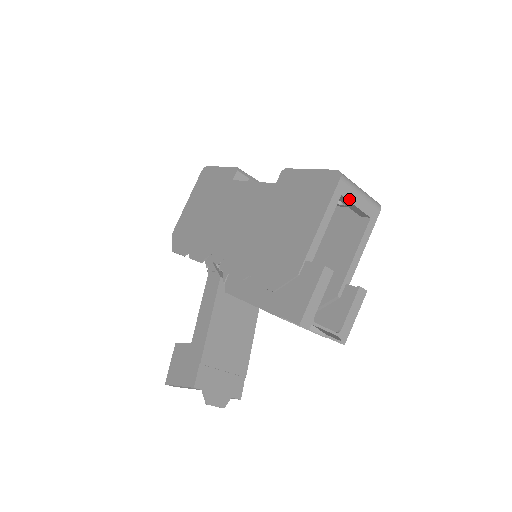
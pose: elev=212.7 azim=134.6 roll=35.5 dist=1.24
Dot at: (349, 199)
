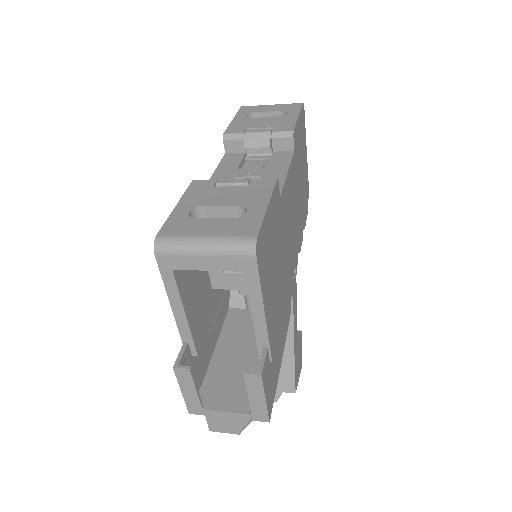
Dot at: (188, 268)
